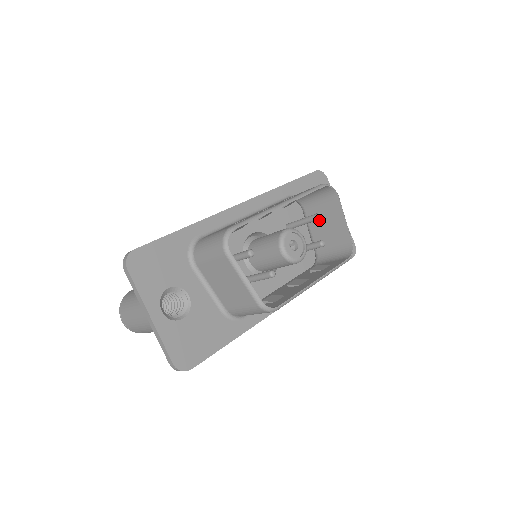
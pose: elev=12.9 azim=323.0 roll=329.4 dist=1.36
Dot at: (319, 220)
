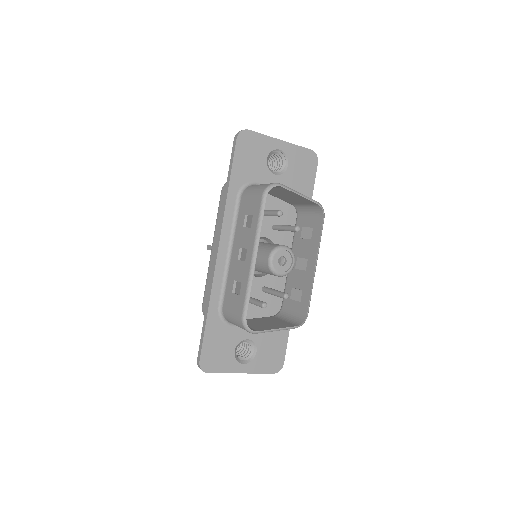
Dot at: (277, 194)
